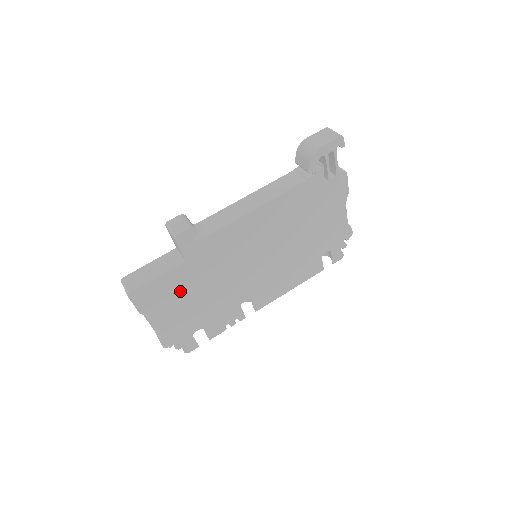
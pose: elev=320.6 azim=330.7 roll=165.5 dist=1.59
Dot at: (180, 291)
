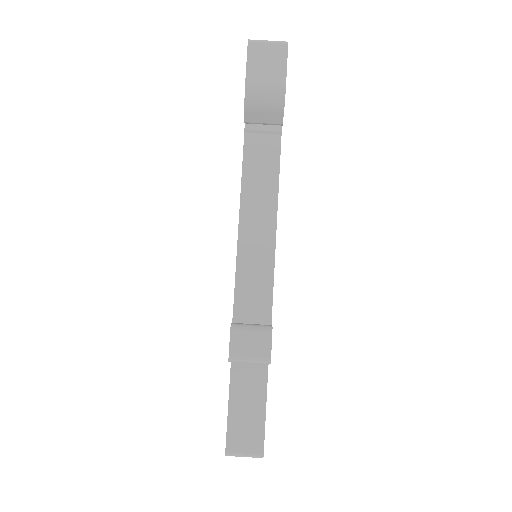
Dot at: occluded
